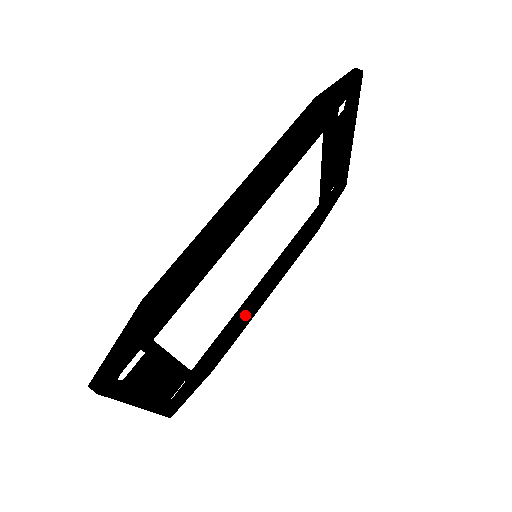
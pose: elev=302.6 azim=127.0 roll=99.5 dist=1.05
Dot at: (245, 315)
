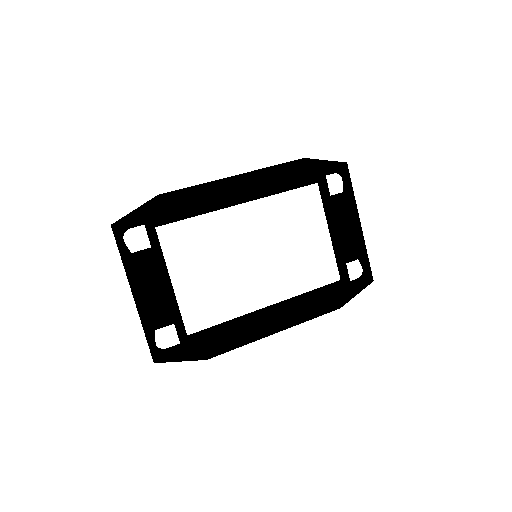
Dot at: (246, 321)
